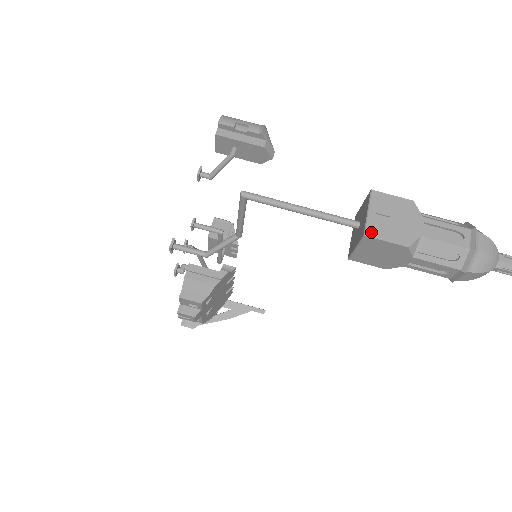
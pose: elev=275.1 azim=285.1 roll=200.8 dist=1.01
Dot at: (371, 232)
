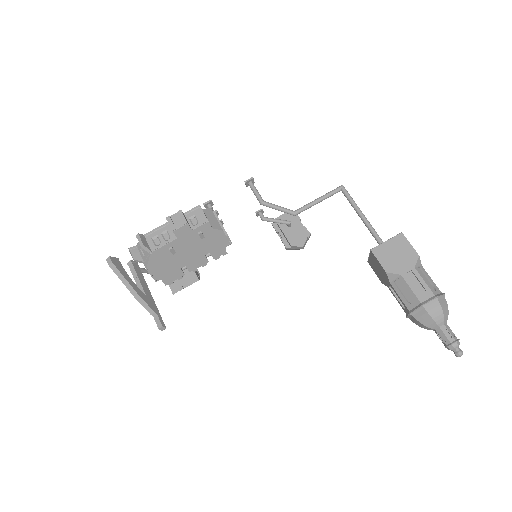
Dot at: (404, 237)
